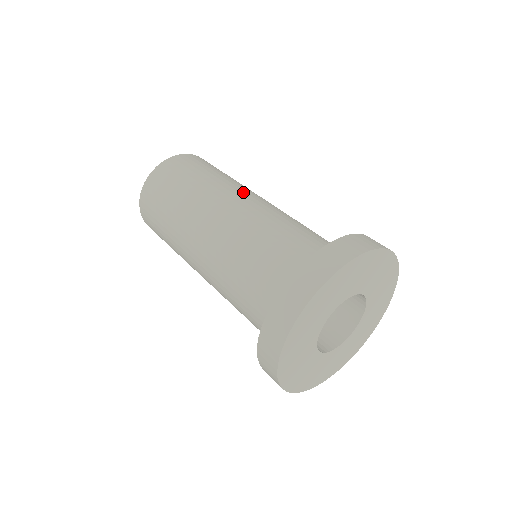
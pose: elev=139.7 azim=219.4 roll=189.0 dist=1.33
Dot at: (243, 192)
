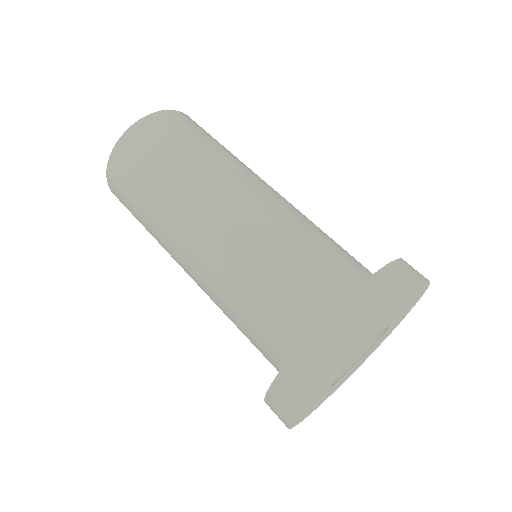
Dot at: occluded
